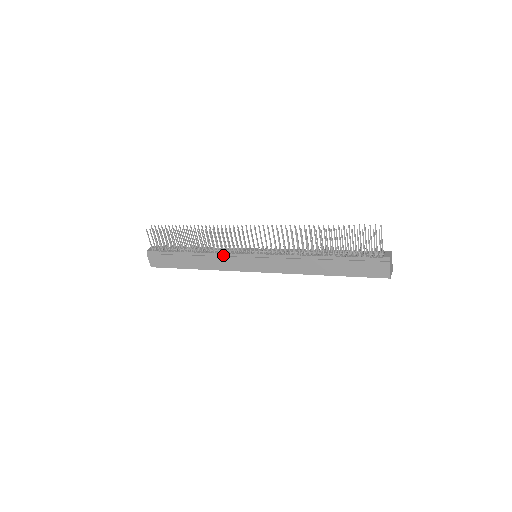
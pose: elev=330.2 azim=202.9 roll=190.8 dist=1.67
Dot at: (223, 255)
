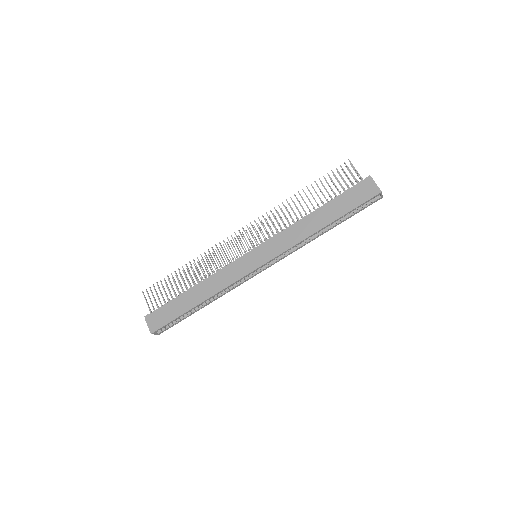
Dot at: (224, 270)
